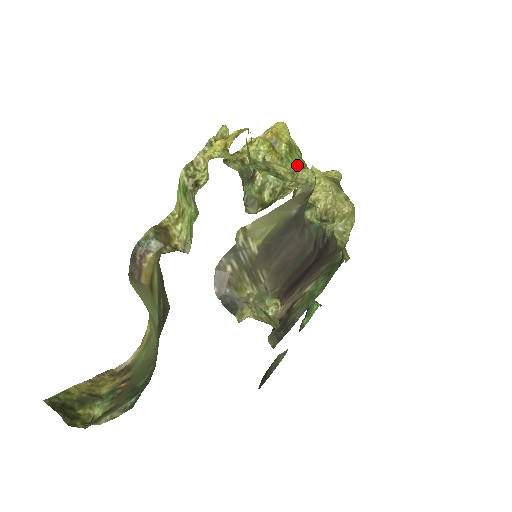
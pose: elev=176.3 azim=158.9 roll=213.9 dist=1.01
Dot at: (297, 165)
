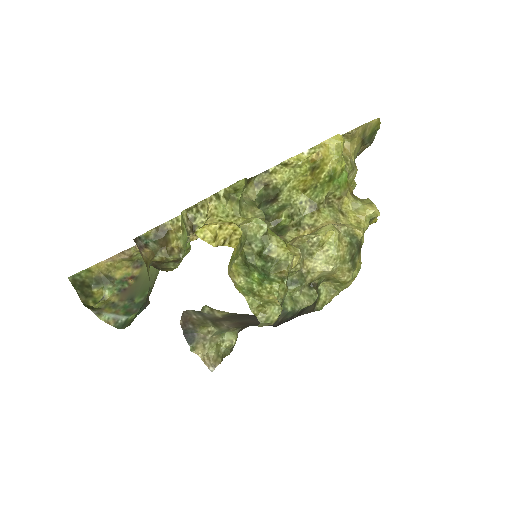
Dot at: (333, 193)
